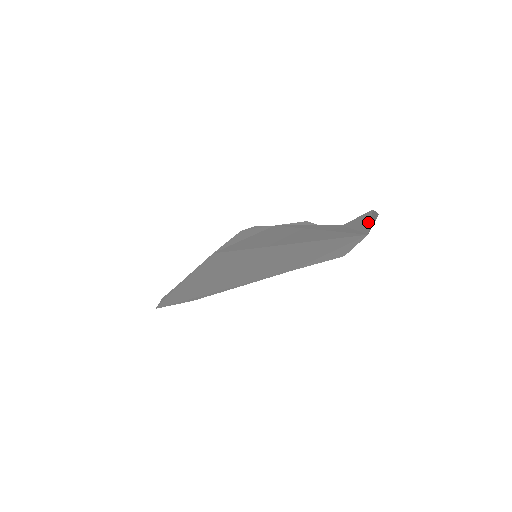
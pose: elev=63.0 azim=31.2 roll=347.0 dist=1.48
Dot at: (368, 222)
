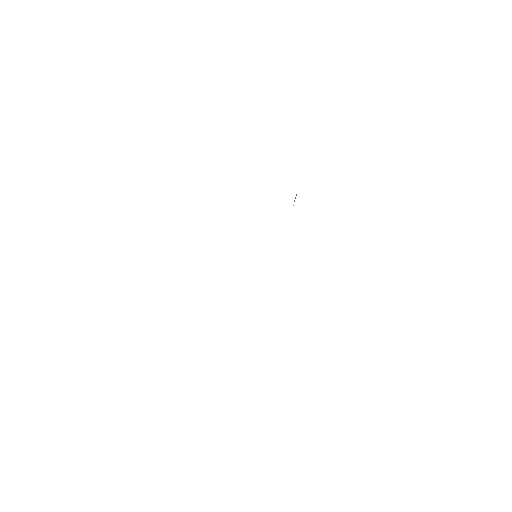
Dot at: occluded
